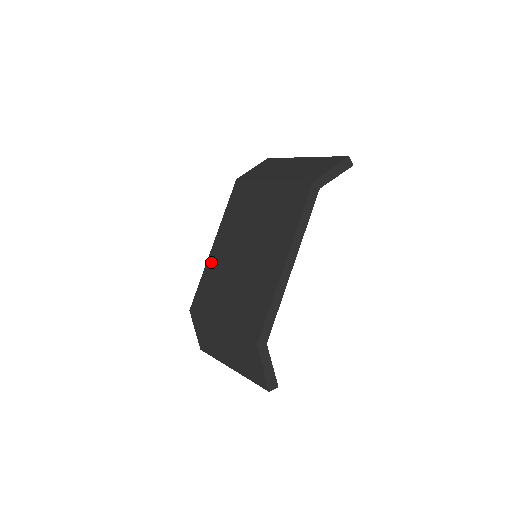
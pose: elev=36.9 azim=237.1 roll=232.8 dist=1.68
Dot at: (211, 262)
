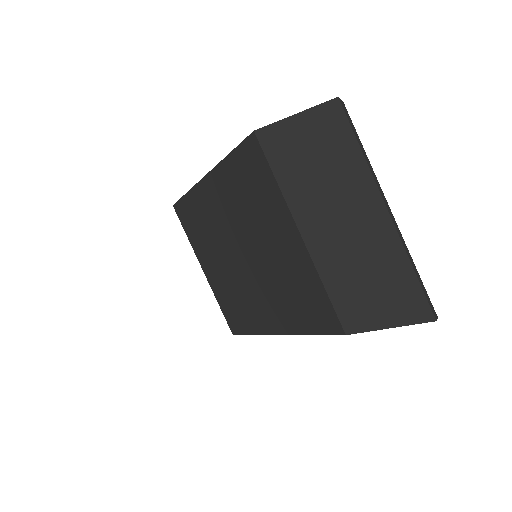
Dot at: (199, 196)
